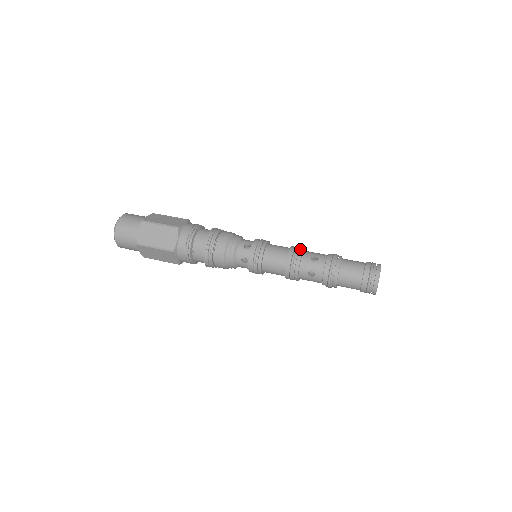
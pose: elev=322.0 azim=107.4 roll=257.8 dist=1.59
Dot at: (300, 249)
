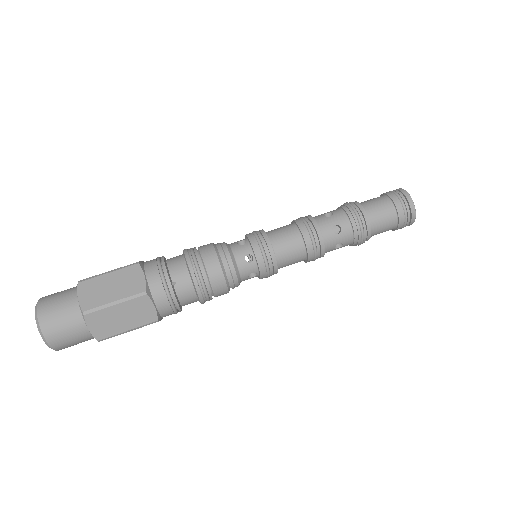
Dot at: occluded
